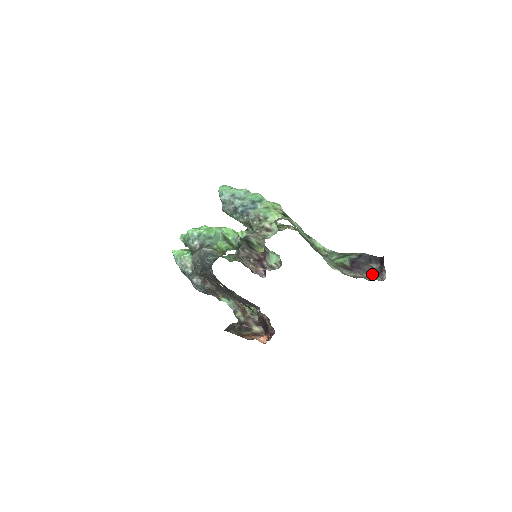
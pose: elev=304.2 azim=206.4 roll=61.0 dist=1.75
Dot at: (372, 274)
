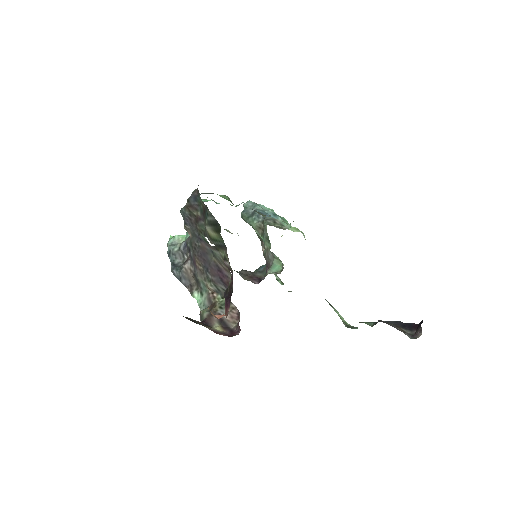
Dot at: occluded
